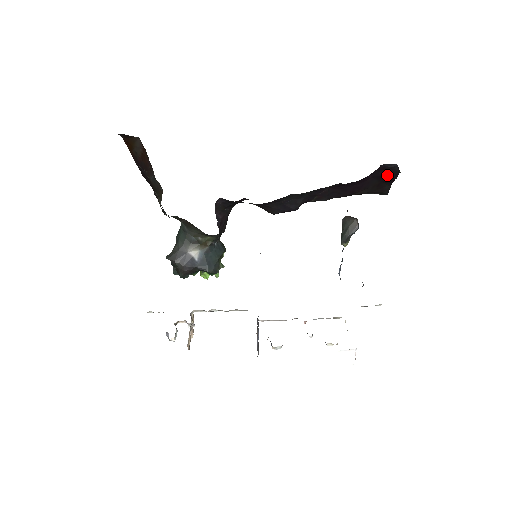
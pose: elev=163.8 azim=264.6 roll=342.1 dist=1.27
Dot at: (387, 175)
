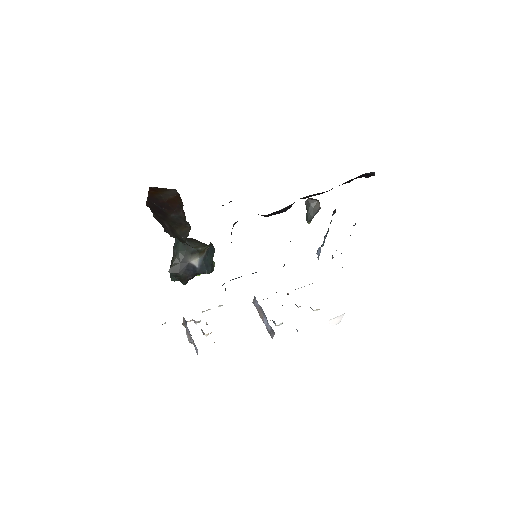
Dot at: (361, 176)
